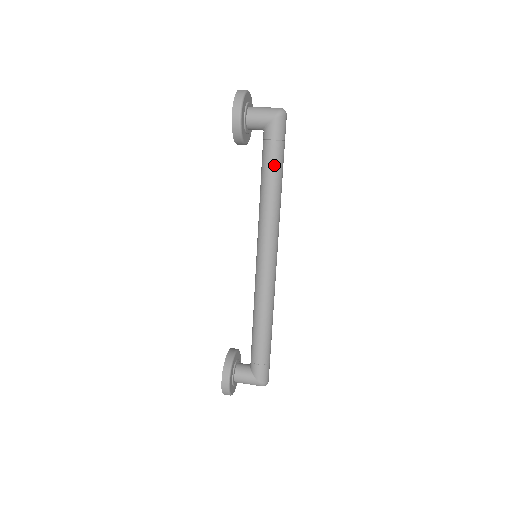
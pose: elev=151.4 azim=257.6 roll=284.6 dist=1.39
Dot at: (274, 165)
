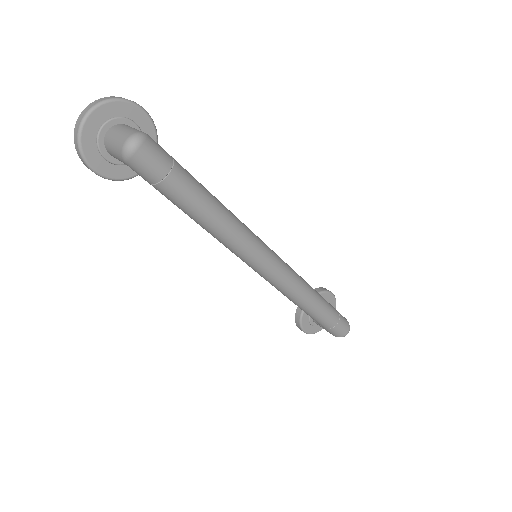
Dot at: (178, 206)
